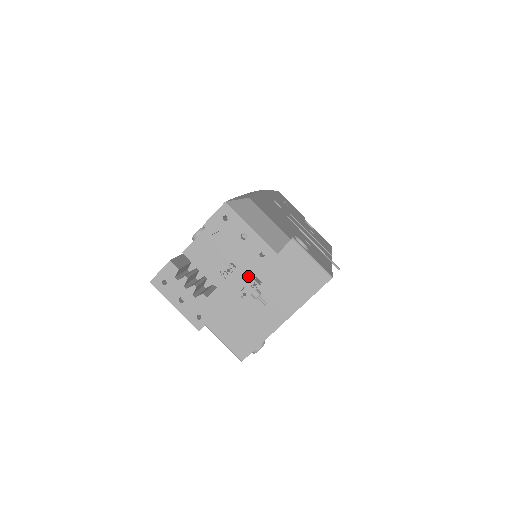
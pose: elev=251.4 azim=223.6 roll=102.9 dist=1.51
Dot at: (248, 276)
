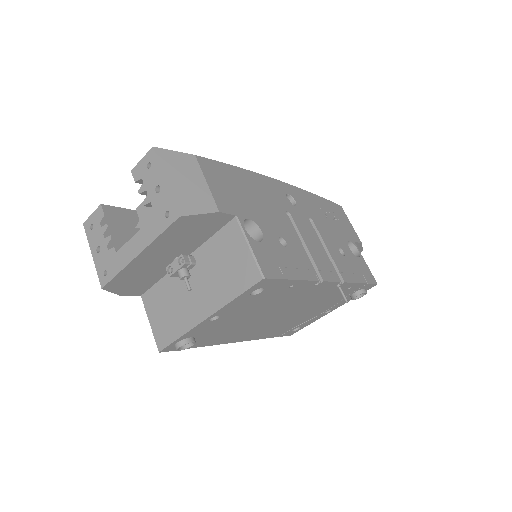
Dot at: (151, 237)
